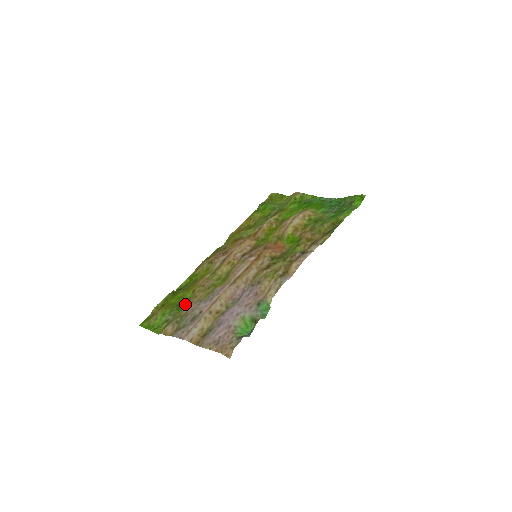
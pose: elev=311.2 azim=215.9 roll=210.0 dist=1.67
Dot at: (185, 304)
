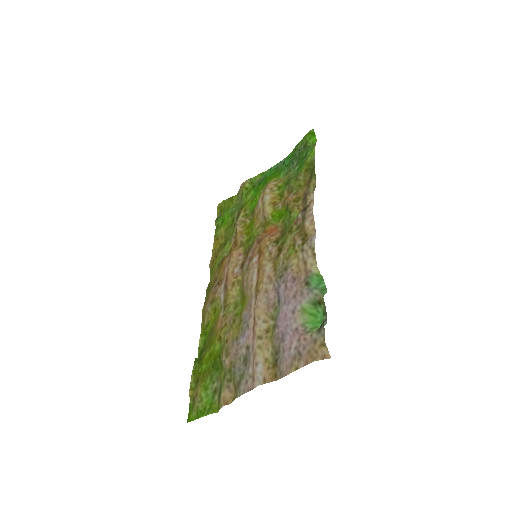
Dot at: (222, 357)
